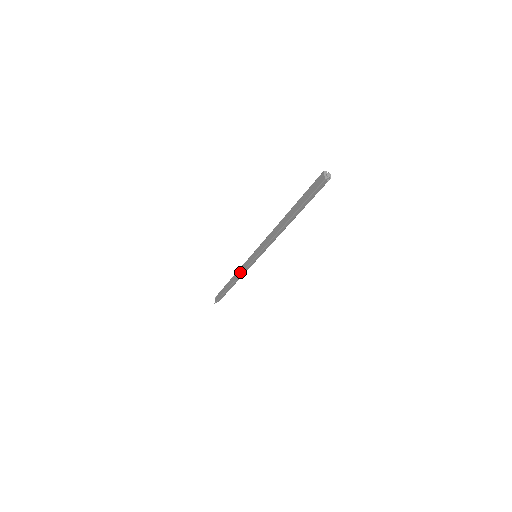
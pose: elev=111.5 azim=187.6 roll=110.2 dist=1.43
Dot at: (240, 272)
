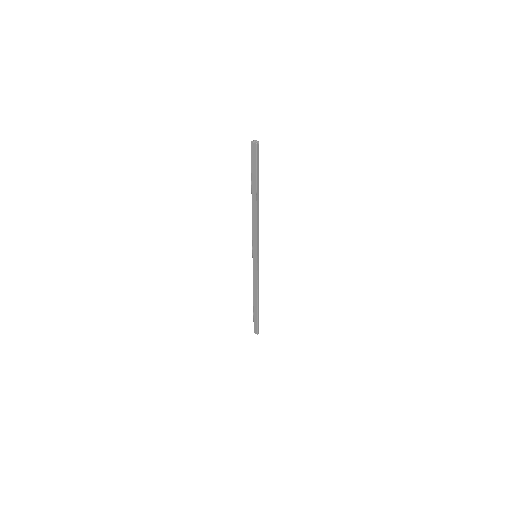
Dot at: (255, 283)
